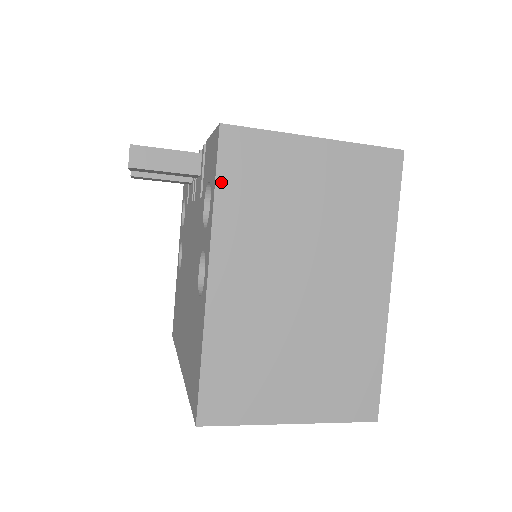
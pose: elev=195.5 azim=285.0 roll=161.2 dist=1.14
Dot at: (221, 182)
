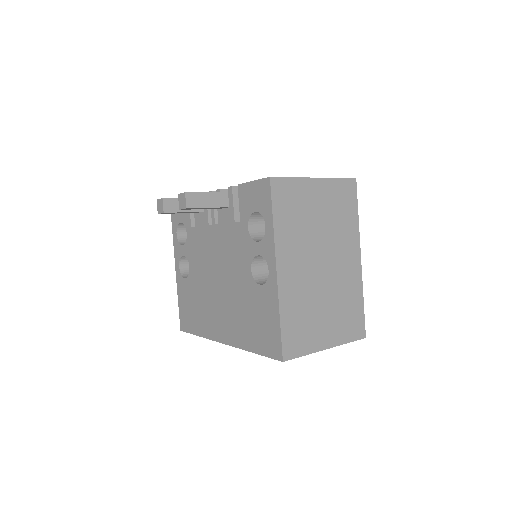
Dot at: (275, 212)
